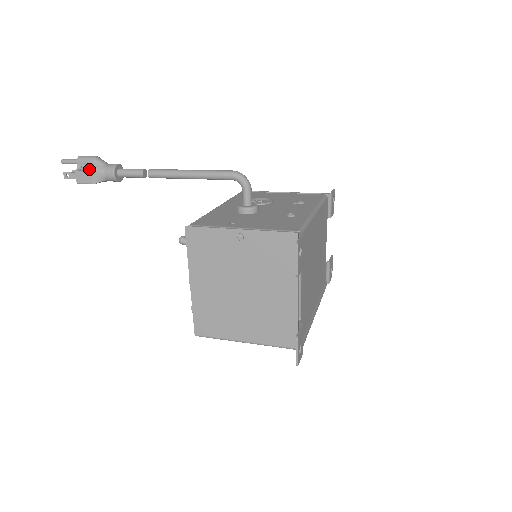
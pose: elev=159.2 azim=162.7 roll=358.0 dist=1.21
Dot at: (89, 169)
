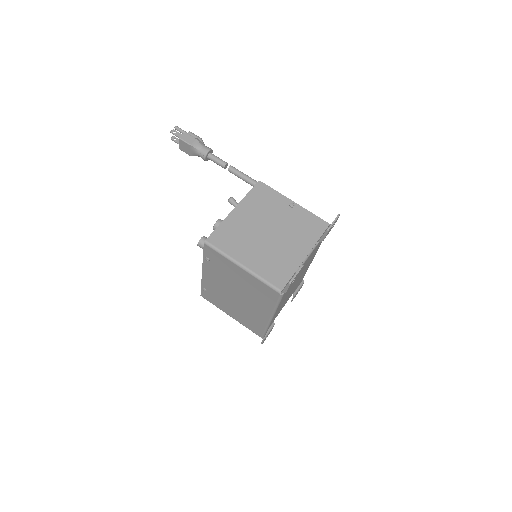
Dot at: (195, 138)
